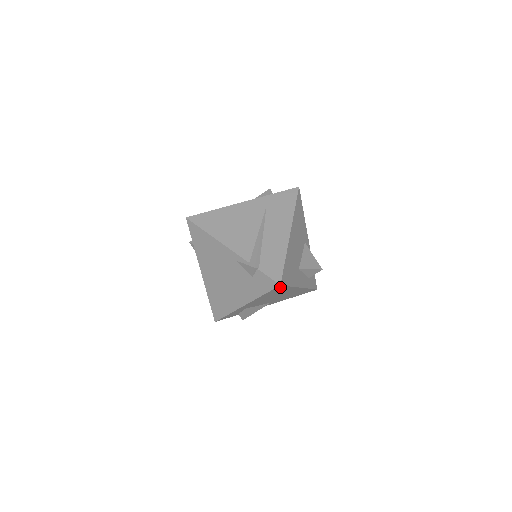
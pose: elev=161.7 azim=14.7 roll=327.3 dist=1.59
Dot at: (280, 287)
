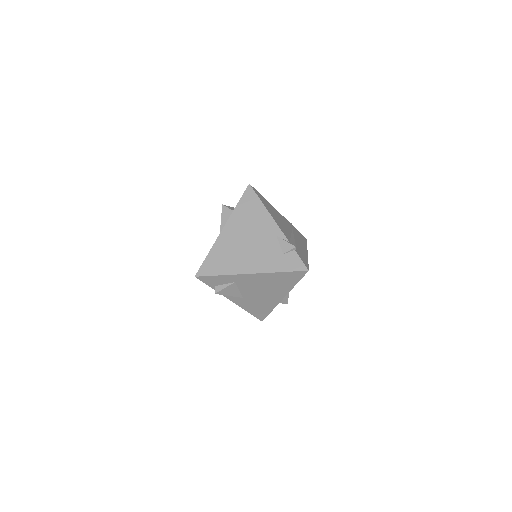
Dot at: (300, 274)
